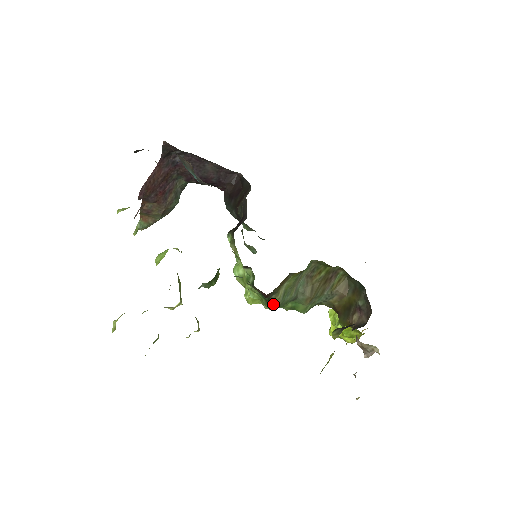
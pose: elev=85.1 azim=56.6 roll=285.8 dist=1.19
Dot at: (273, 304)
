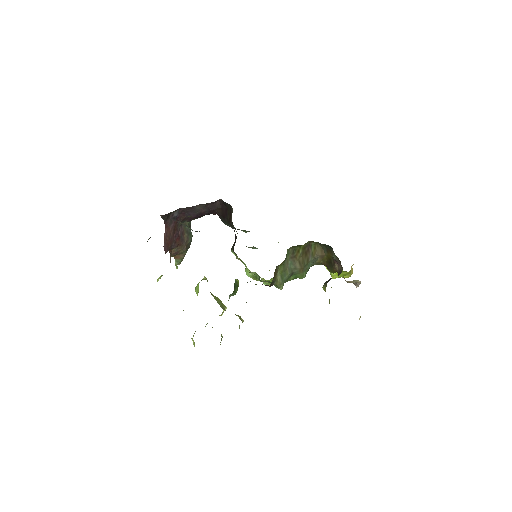
Dot at: (278, 286)
